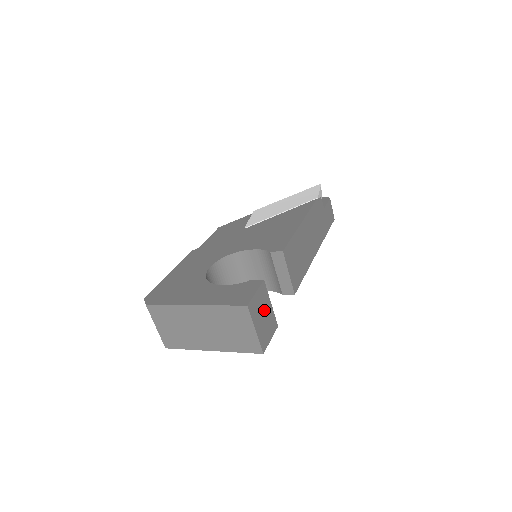
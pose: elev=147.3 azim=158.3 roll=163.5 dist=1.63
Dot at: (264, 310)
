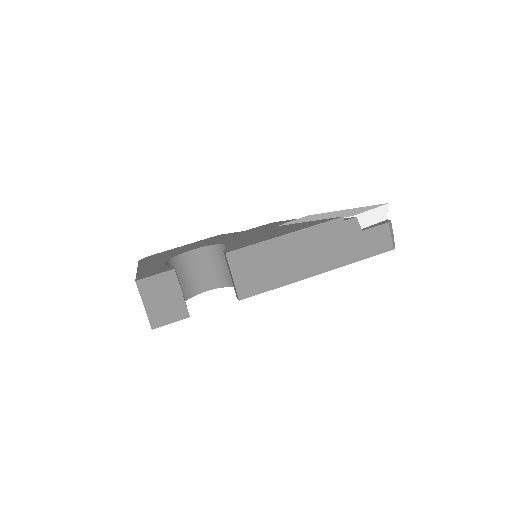
Dot at: (166, 294)
